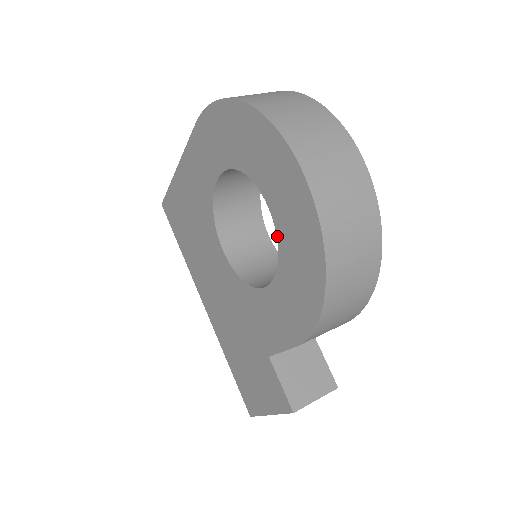
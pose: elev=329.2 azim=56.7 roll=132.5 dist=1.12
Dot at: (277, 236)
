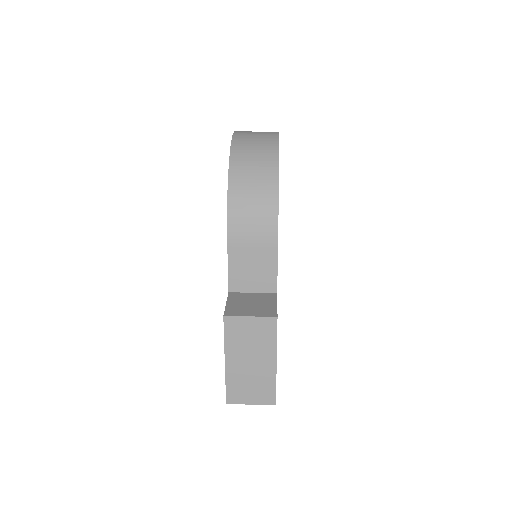
Dot at: occluded
